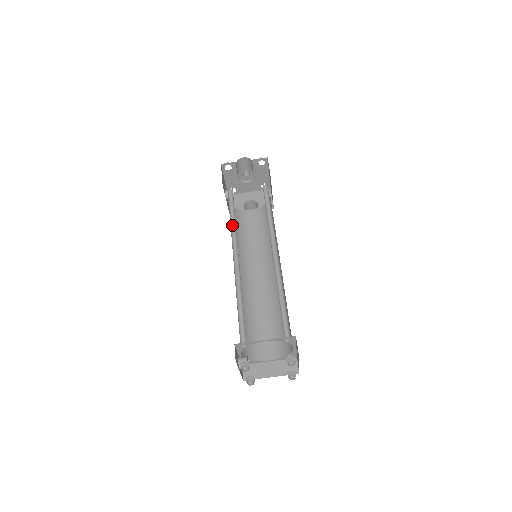
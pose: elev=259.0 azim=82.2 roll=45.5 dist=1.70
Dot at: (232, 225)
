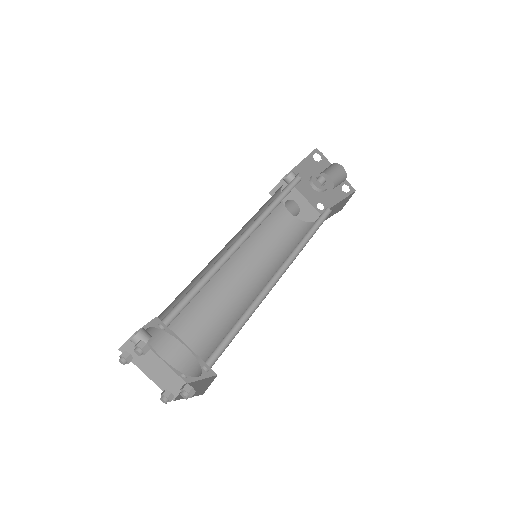
Dot at: (269, 207)
